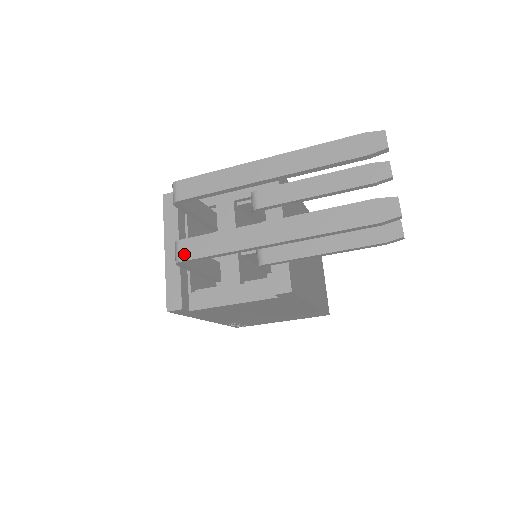
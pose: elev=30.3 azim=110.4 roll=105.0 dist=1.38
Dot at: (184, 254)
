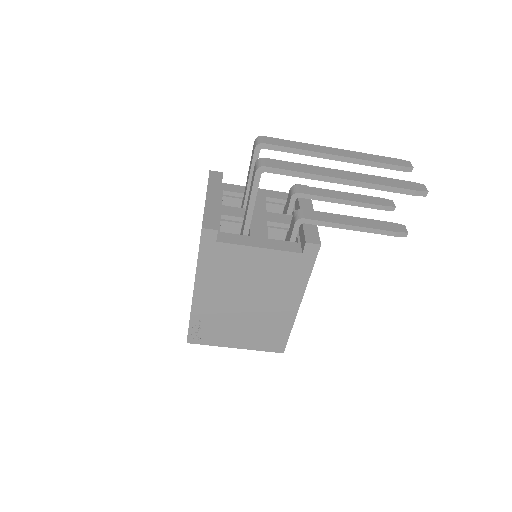
Dot at: (268, 164)
